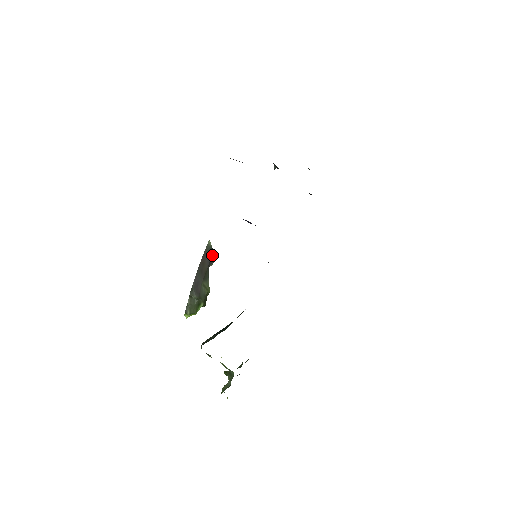
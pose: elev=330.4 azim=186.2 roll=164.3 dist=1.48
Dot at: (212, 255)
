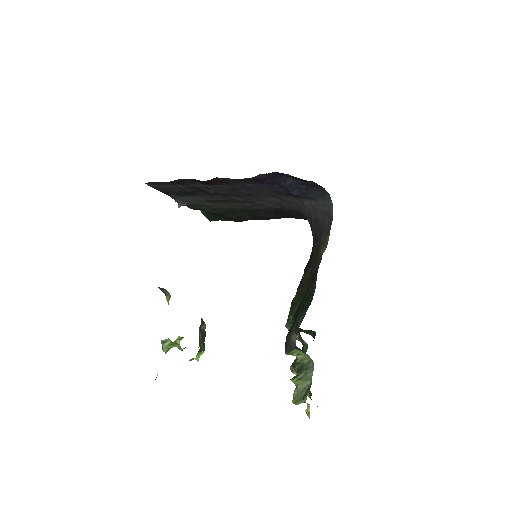
Dot at: (168, 294)
